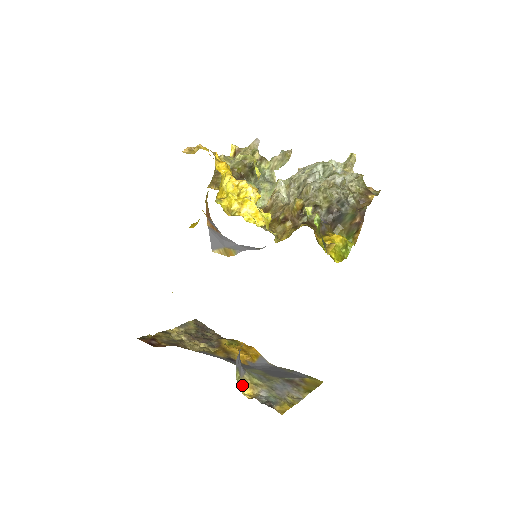
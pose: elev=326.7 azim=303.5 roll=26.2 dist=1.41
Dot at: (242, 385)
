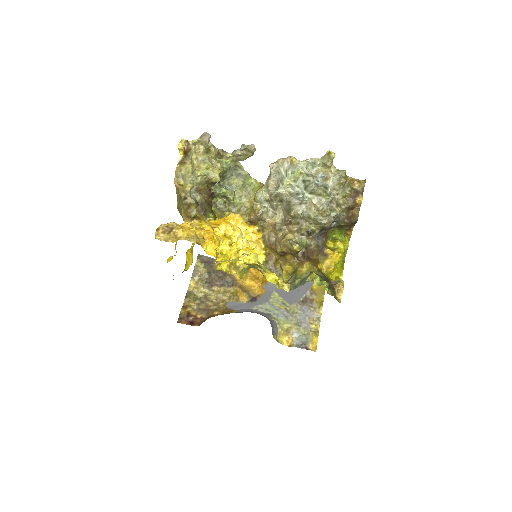
Dot at: (280, 339)
